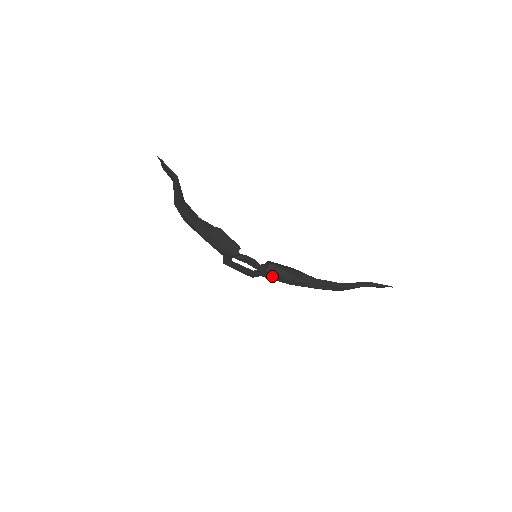
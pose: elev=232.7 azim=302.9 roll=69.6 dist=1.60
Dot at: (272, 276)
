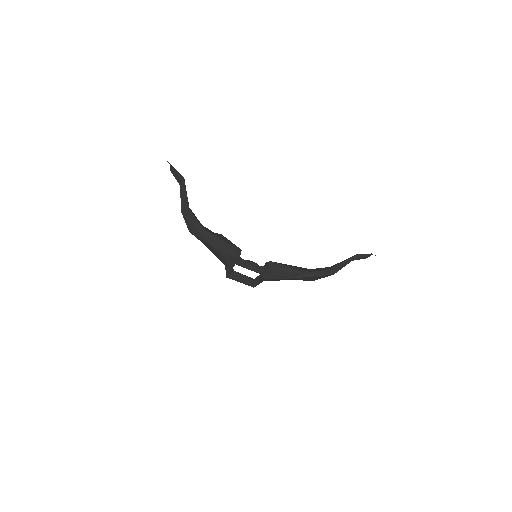
Dot at: (274, 274)
